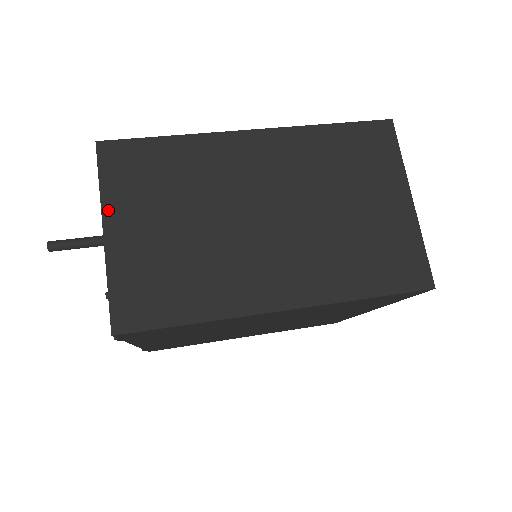
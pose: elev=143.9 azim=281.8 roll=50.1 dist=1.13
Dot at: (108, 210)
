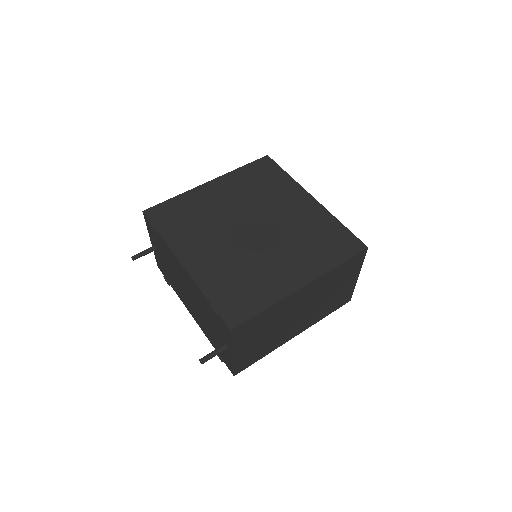
Dot at: (235, 348)
